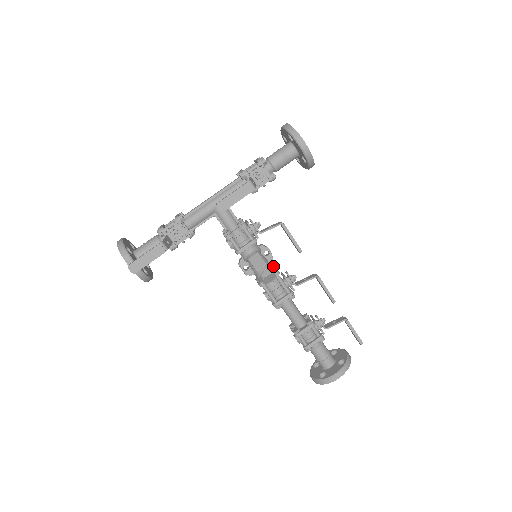
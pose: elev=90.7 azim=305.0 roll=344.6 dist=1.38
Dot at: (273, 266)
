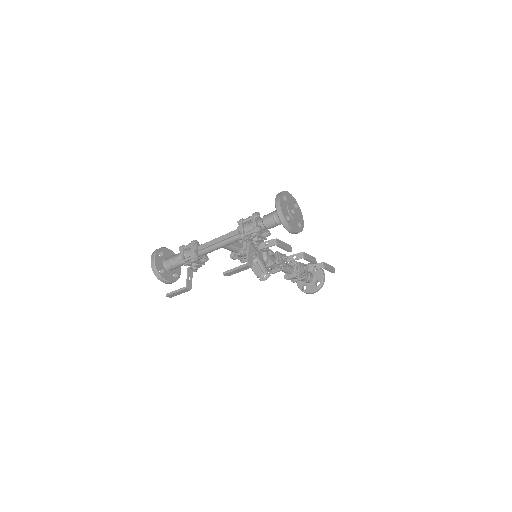
Dot at: (270, 250)
